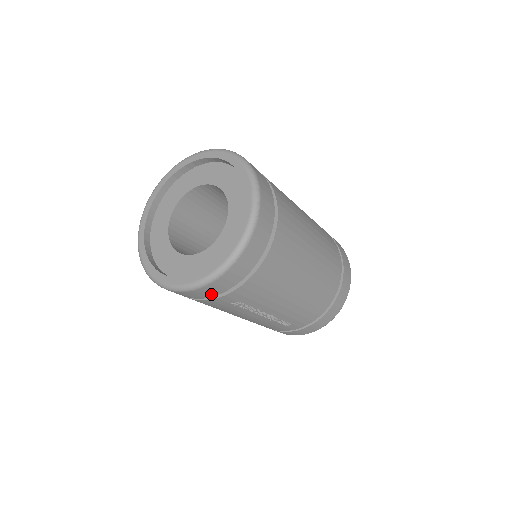
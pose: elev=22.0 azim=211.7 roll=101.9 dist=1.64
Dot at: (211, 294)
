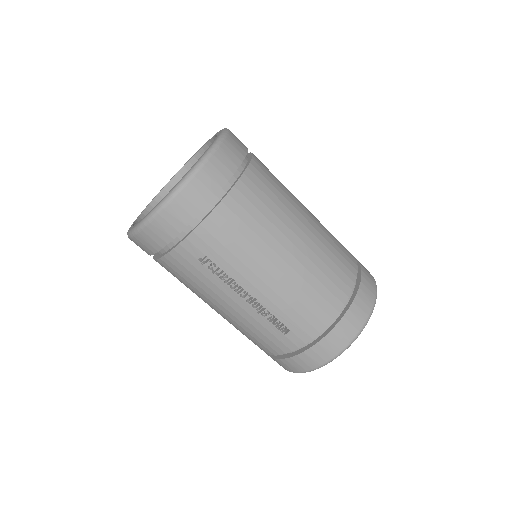
Dot at: (170, 233)
